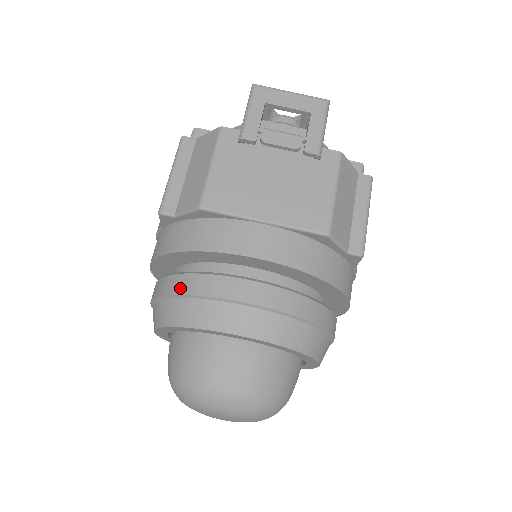
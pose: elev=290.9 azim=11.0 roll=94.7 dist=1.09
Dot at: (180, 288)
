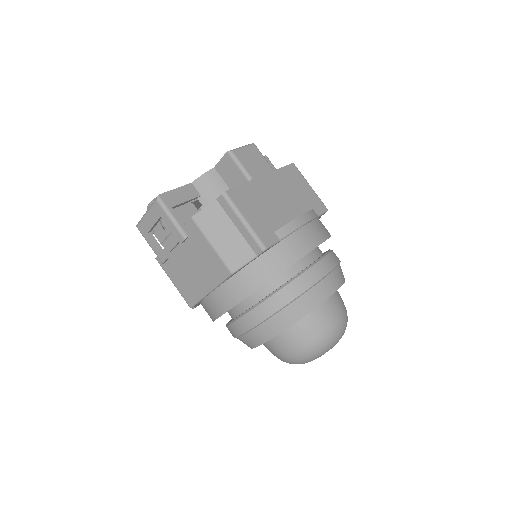
Dot at: occluded
